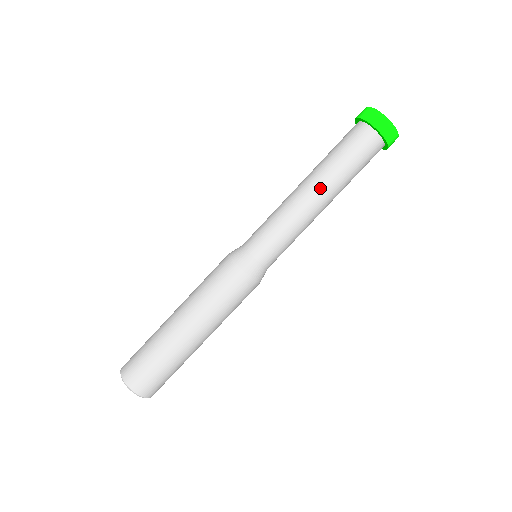
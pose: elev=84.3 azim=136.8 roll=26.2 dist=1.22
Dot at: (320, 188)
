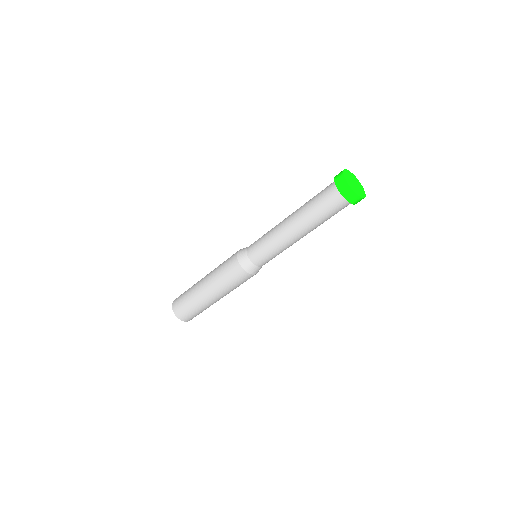
Dot at: (297, 225)
